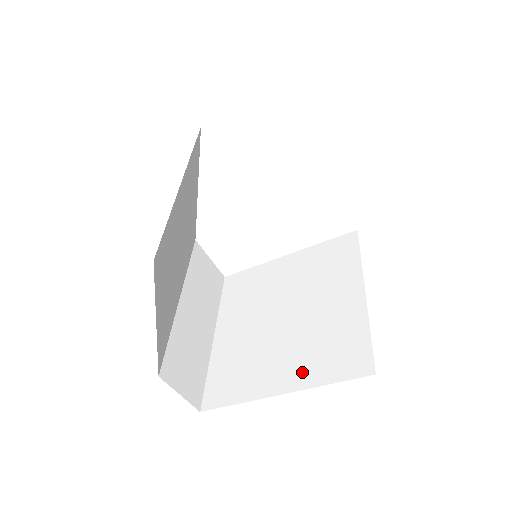
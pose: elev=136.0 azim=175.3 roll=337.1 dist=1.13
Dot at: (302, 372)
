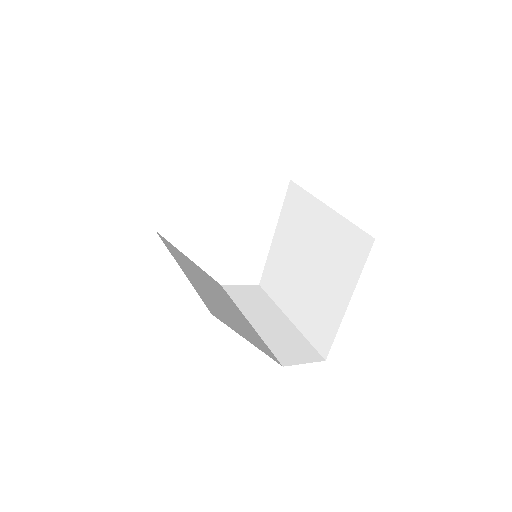
Dot at: (345, 281)
